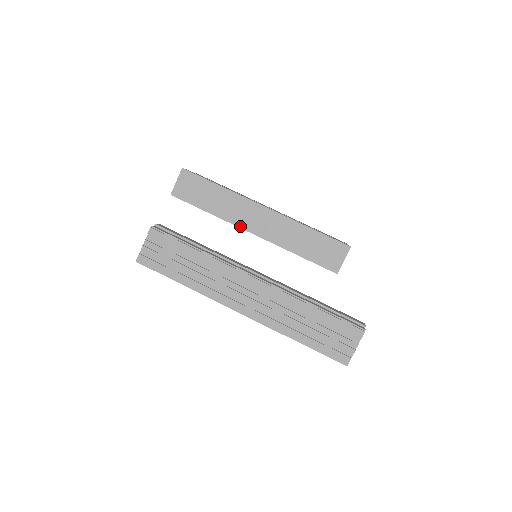
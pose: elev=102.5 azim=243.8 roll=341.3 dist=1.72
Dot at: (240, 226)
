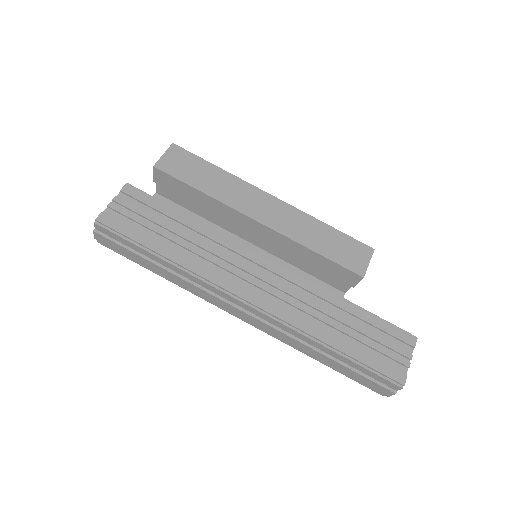
Dot at: (242, 211)
